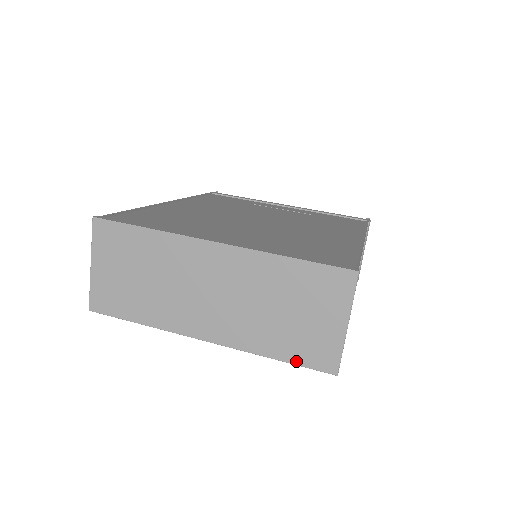
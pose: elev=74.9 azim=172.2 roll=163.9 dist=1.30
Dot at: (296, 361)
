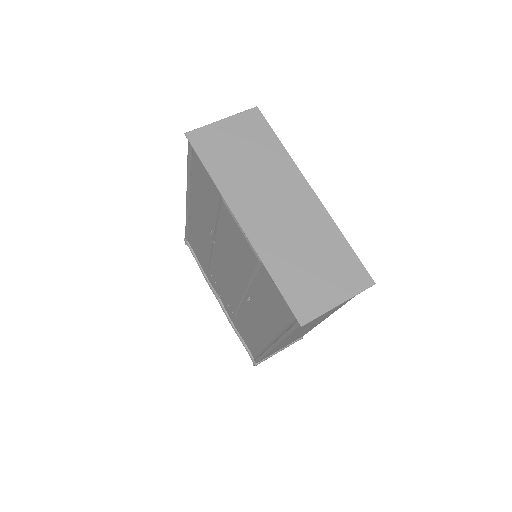
Dot at: (285, 292)
